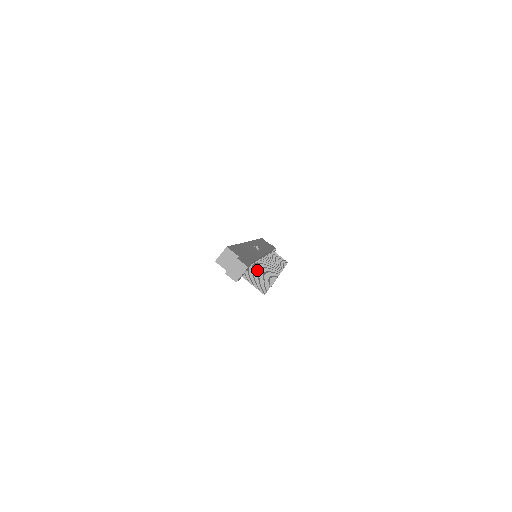
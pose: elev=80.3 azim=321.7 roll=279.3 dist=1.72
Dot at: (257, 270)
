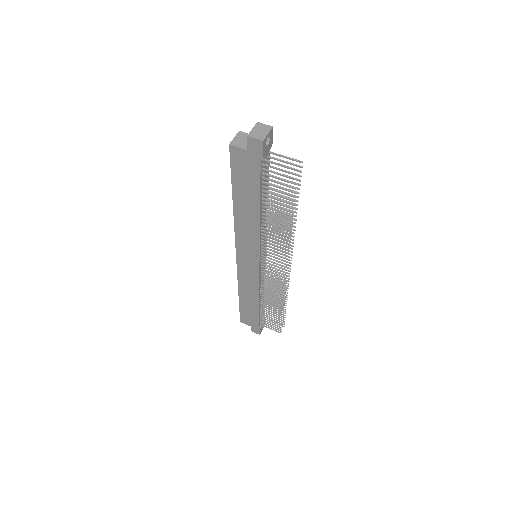
Dot at: occluded
